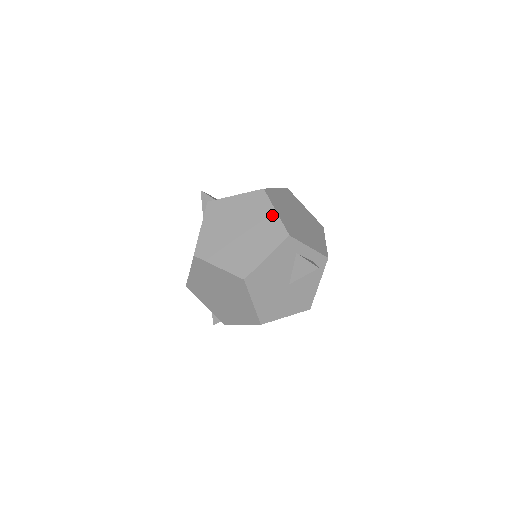
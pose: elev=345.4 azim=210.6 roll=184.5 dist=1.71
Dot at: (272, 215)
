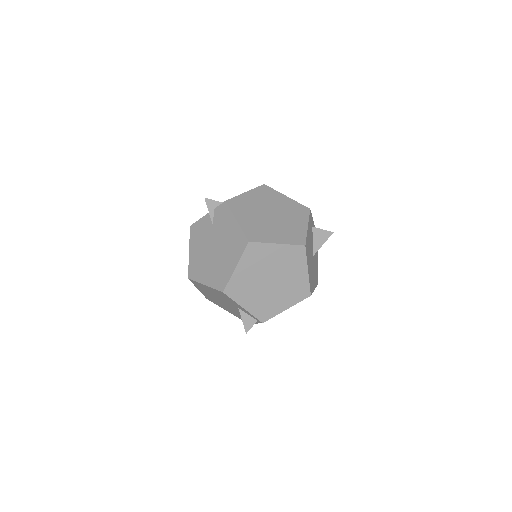
Dot at: (286, 199)
